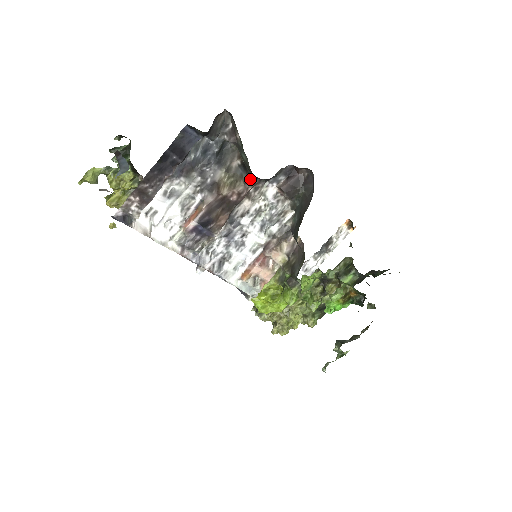
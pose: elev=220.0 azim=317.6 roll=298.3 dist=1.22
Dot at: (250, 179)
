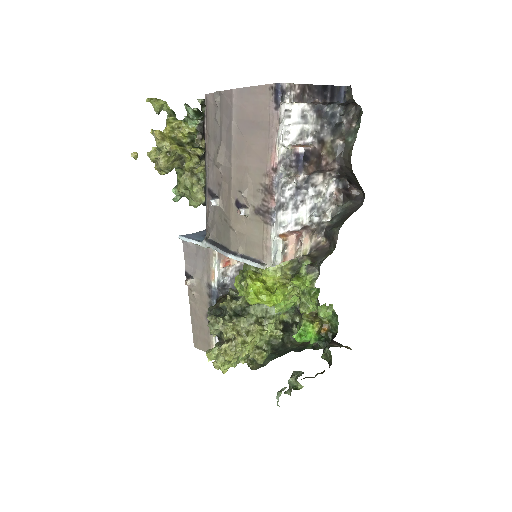
Dot at: (336, 161)
